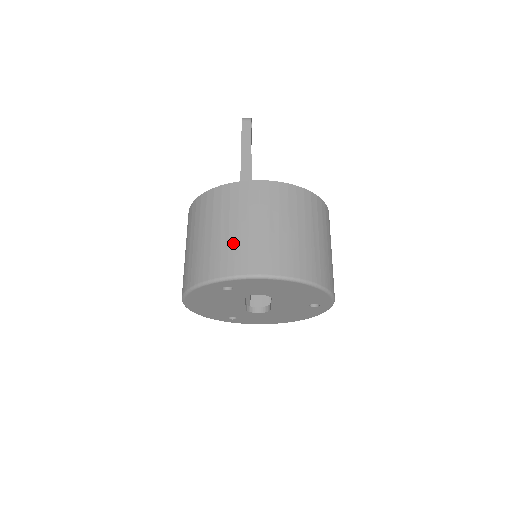
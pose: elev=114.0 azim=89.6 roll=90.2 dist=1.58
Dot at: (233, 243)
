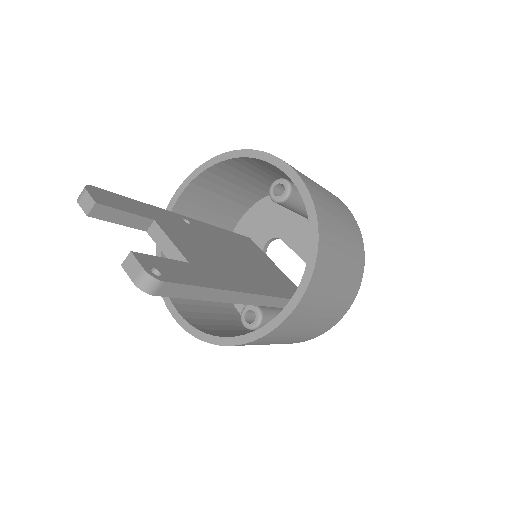
Dot at: (307, 335)
